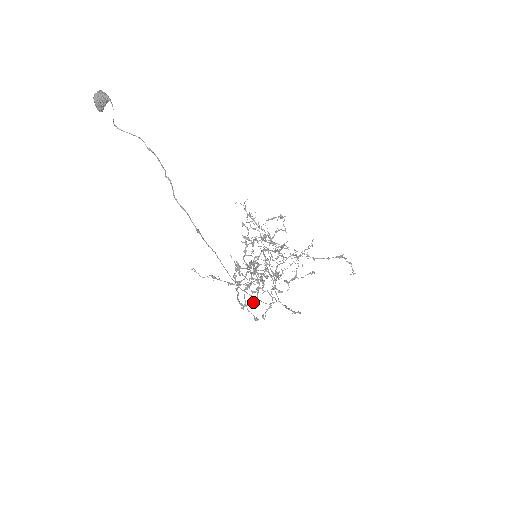
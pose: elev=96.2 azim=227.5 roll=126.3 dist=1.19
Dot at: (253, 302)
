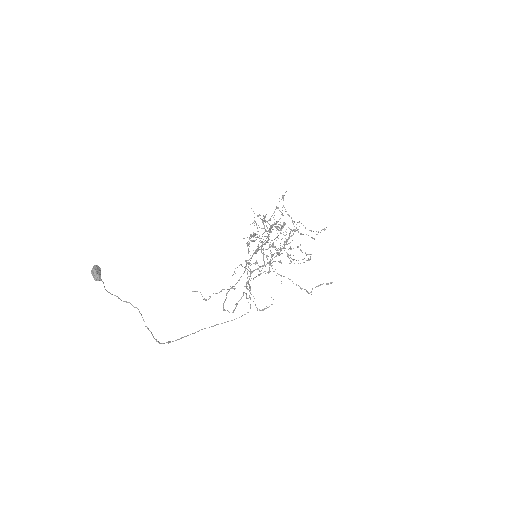
Dot at: occluded
